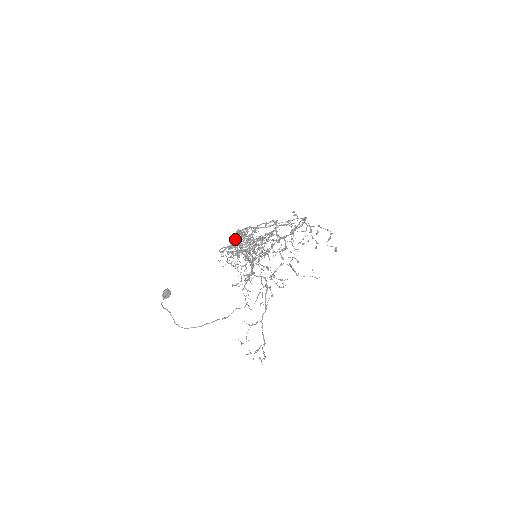
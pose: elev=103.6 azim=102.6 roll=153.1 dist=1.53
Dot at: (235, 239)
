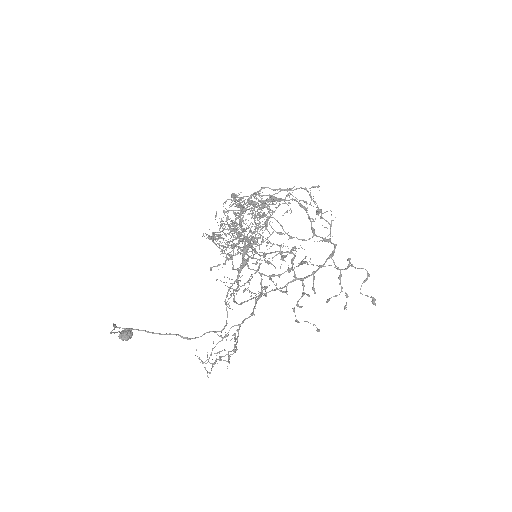
Dot at: (231, 206)
